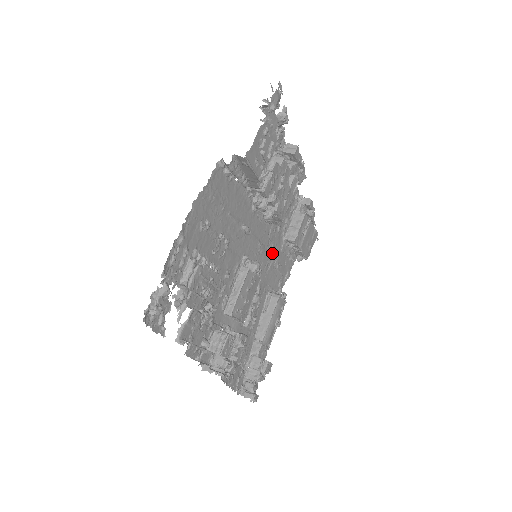
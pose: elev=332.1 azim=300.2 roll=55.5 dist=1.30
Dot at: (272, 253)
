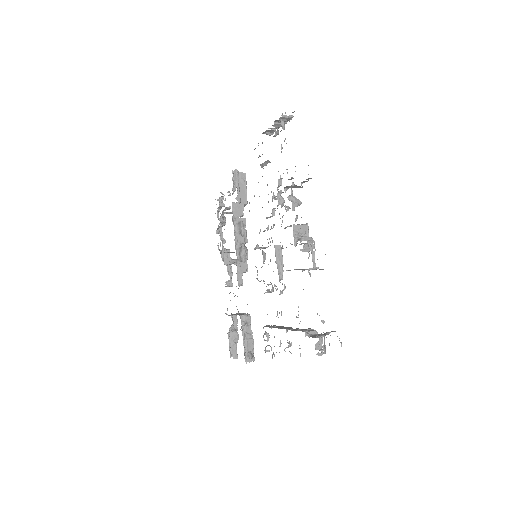
Dot at: occluded
